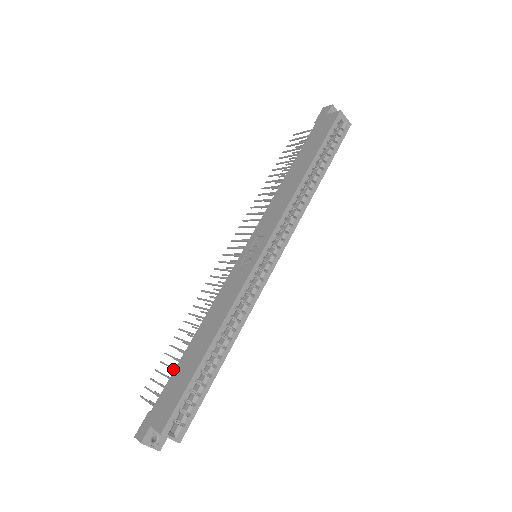
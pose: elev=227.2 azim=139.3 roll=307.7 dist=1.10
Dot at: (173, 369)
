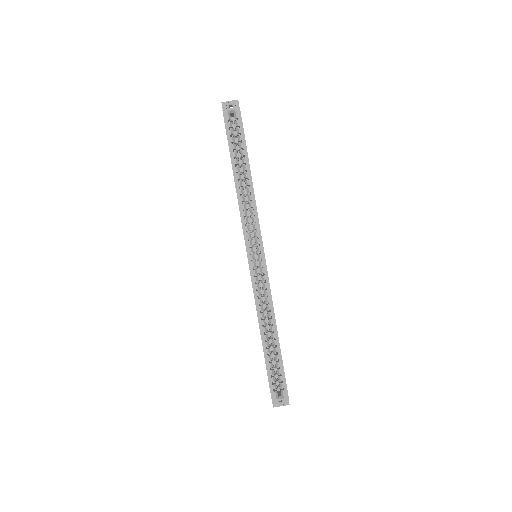
Dot at: occluded
